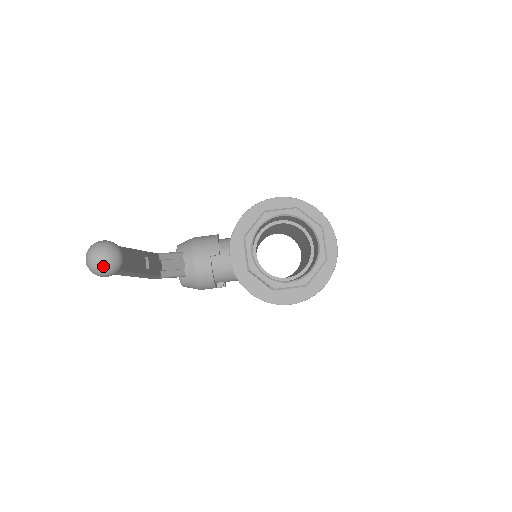
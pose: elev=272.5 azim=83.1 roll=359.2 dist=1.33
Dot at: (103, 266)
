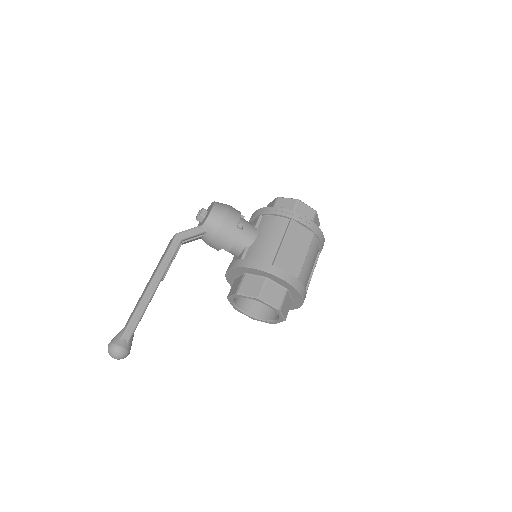
Dot at: occluded
